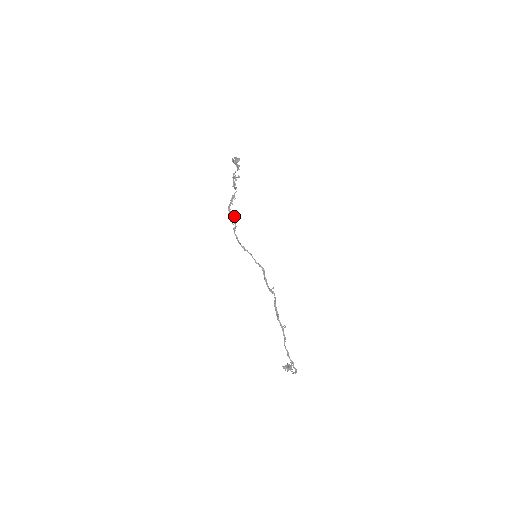
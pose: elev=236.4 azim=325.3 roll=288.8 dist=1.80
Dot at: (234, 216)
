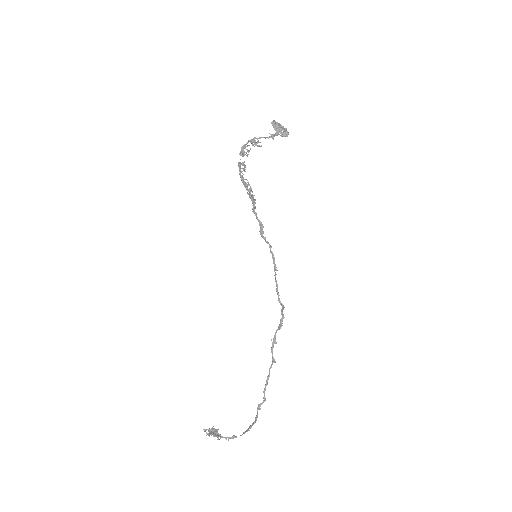
Dot at: occluded
